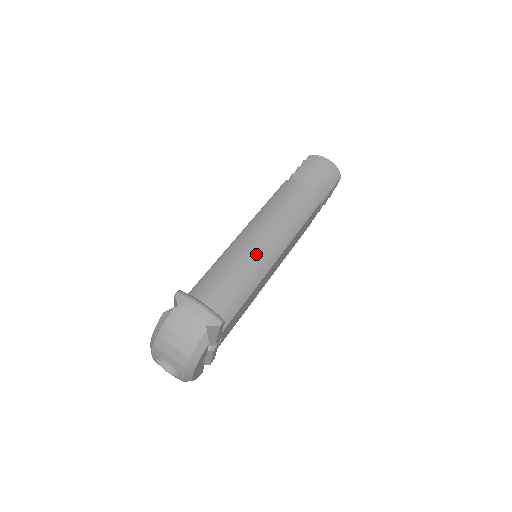
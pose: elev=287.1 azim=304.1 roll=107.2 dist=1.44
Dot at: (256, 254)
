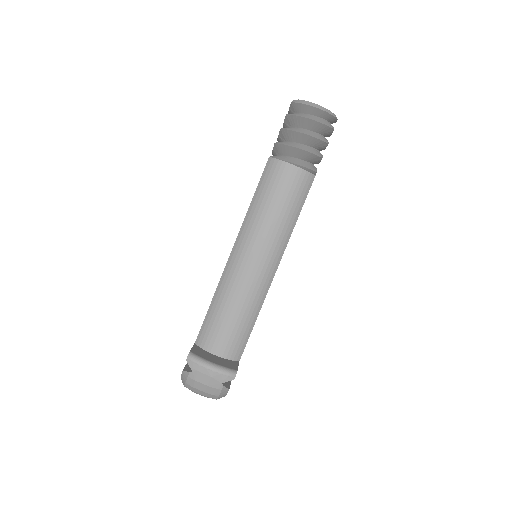
Dot at: (253, 277)
